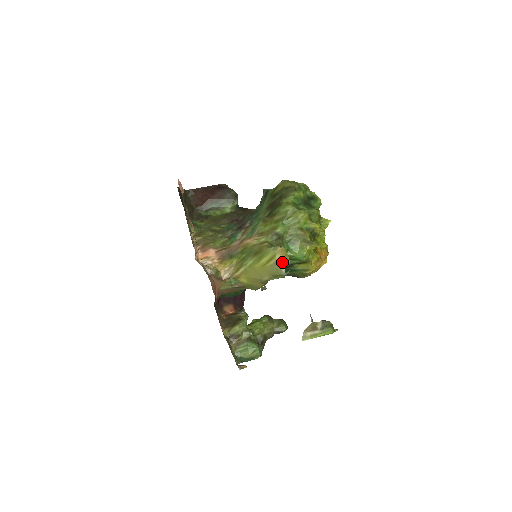
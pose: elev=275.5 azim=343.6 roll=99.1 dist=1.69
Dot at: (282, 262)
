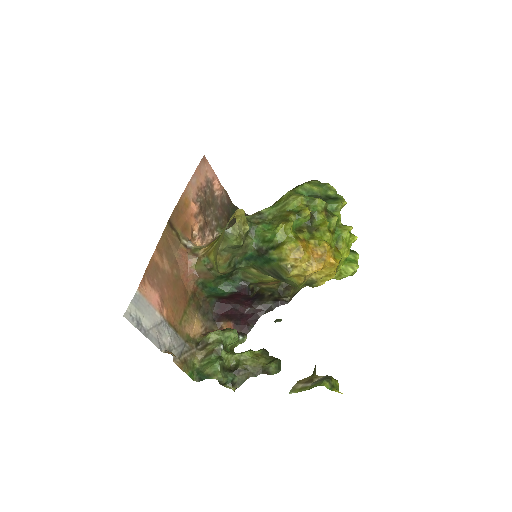
Dot at: (230, 220)
